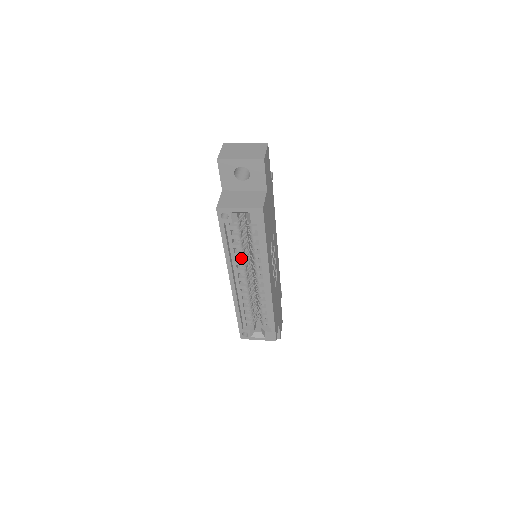
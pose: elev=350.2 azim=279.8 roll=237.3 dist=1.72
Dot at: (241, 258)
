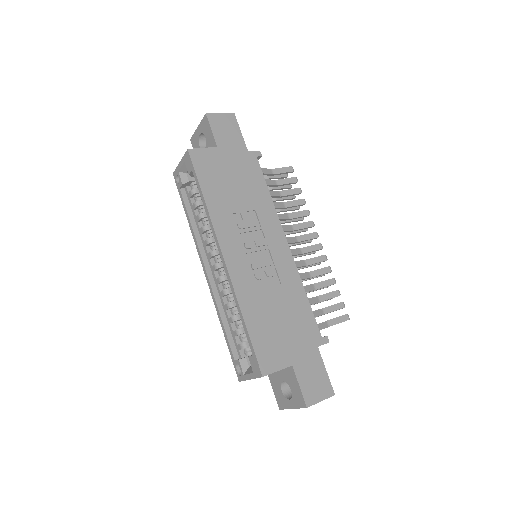
Dot at: (208, 235)
